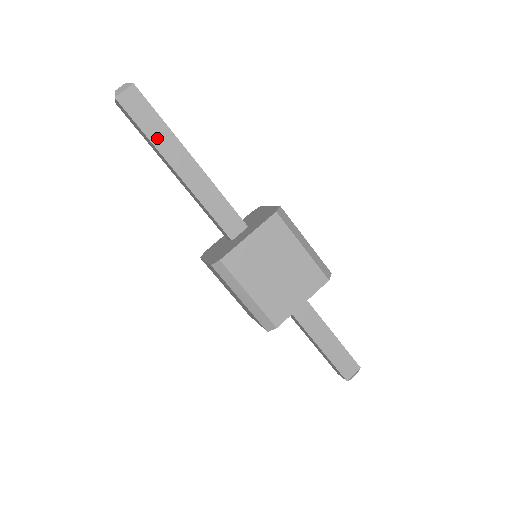
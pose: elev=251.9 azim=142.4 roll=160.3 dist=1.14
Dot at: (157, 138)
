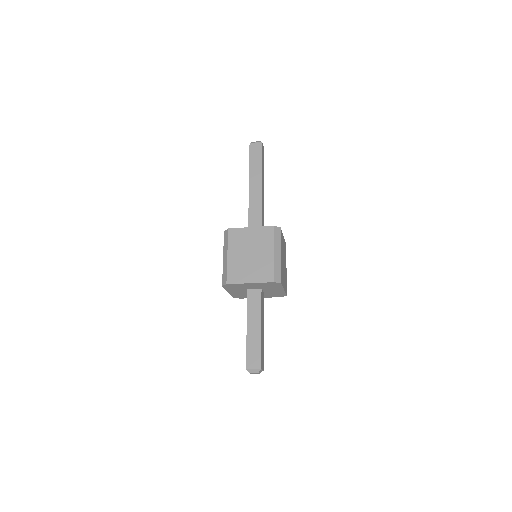
Dot at: (253, 168)
